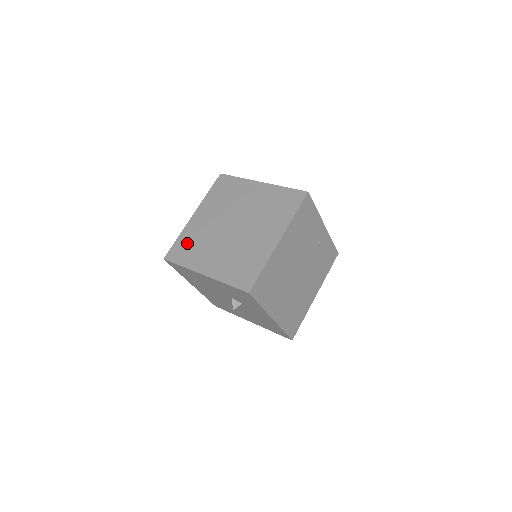
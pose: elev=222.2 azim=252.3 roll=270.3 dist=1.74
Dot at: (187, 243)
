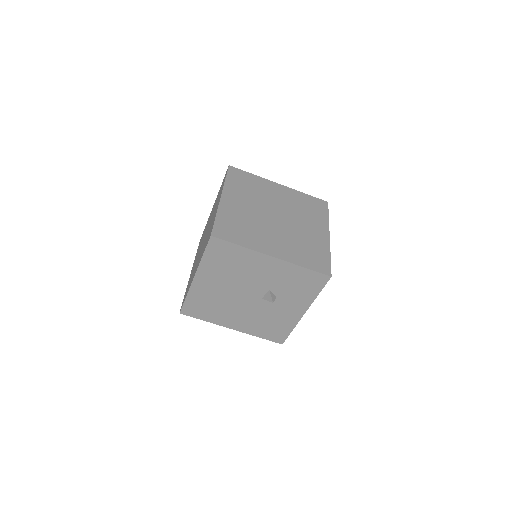
Dot at: (233, 224)
